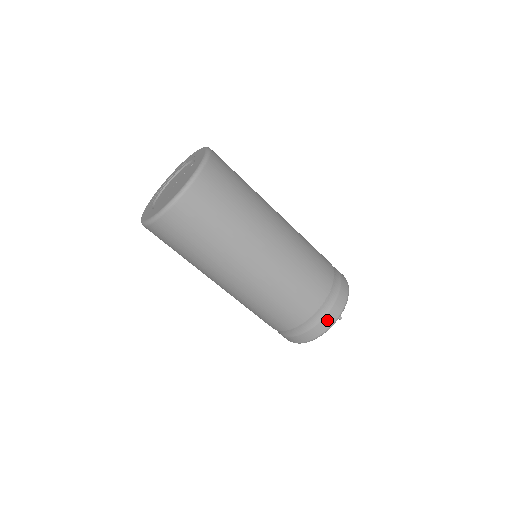
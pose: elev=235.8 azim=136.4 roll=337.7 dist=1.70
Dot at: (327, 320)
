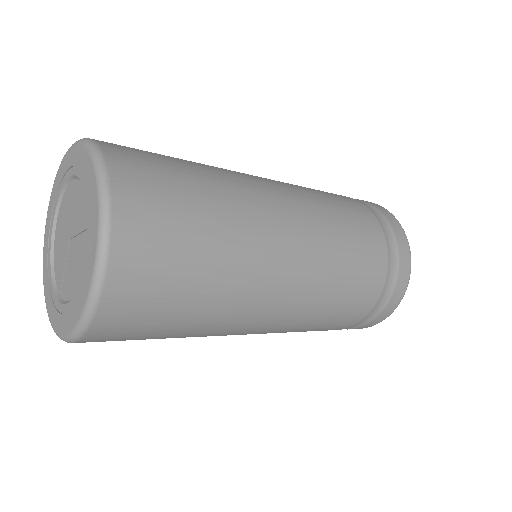
Dot at: occluded
